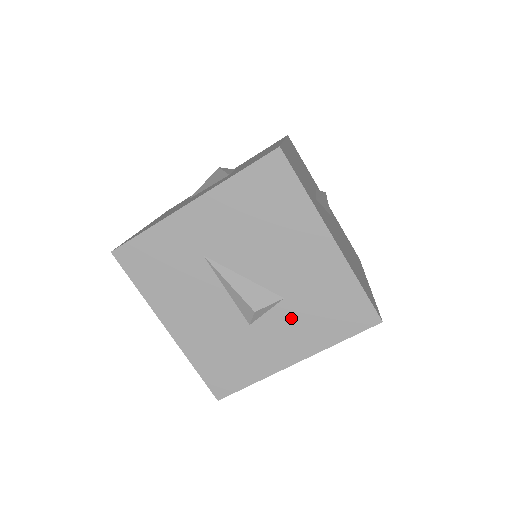
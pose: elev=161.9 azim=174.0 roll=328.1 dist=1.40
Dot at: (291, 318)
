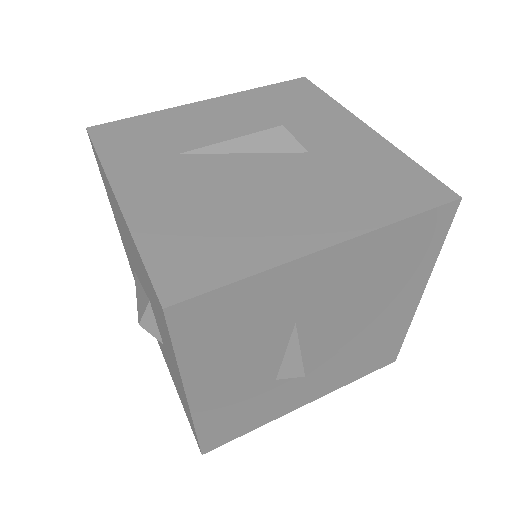
Dot at: (160, 327)
